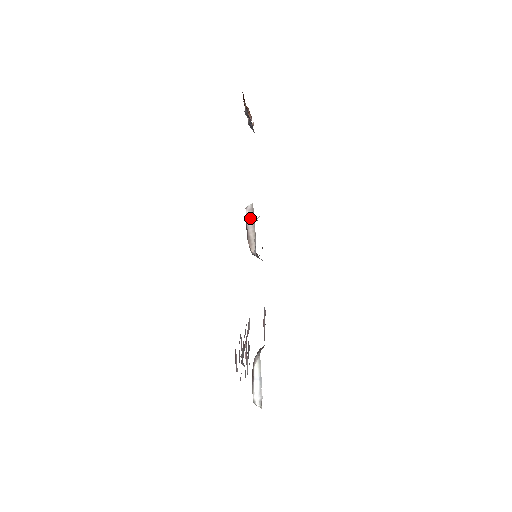
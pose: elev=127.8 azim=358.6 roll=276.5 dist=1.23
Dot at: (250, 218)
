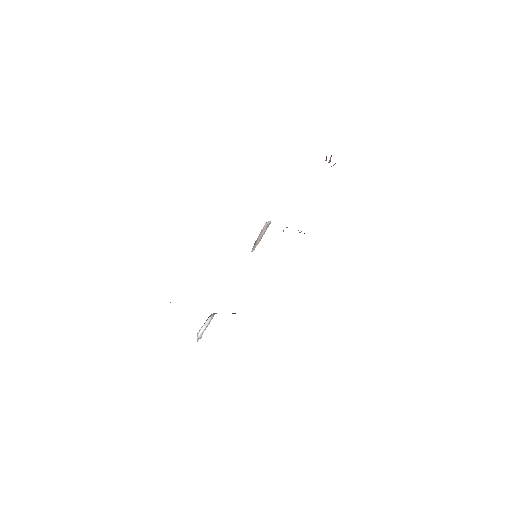
Dot at: (264, 230)
